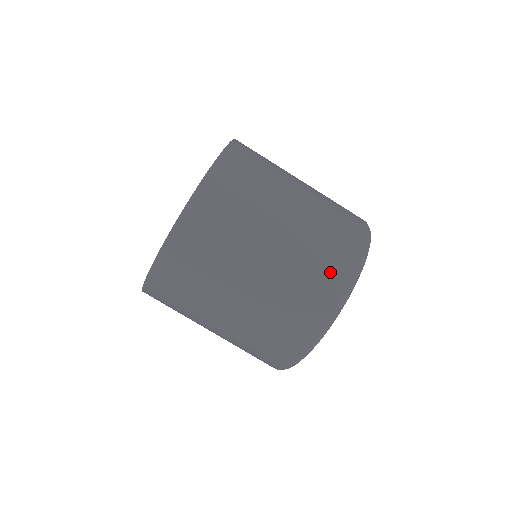
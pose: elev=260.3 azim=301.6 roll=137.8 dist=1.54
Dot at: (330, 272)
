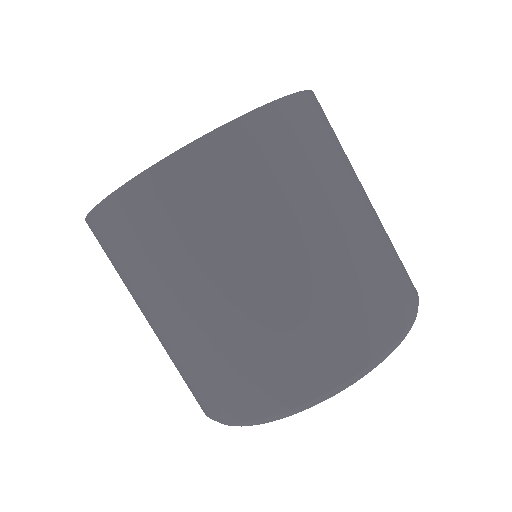
Dot at: (360, 328)
